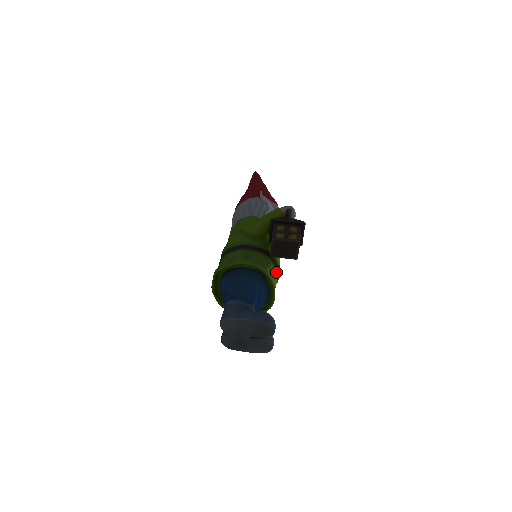
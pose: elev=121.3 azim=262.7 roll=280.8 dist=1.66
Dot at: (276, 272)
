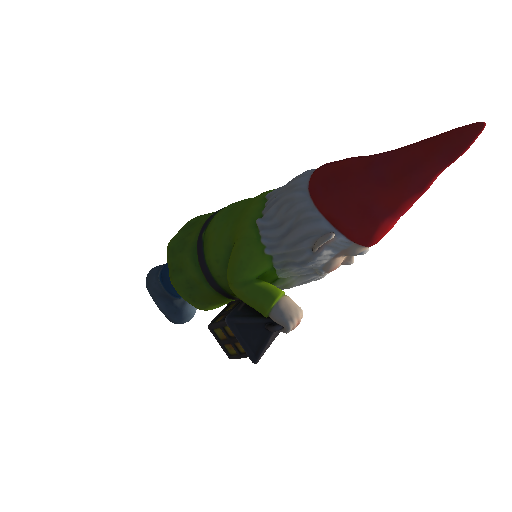
Dot at: occluded
